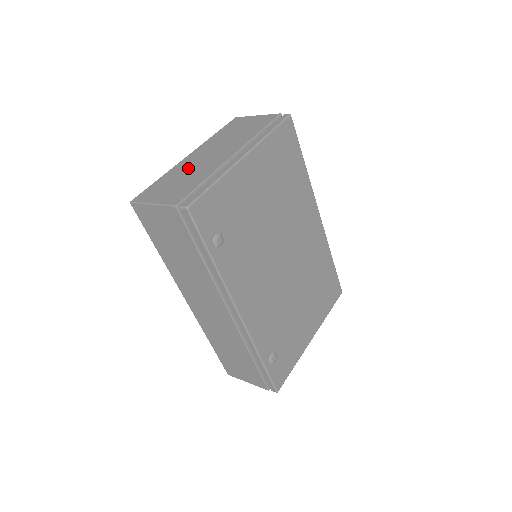
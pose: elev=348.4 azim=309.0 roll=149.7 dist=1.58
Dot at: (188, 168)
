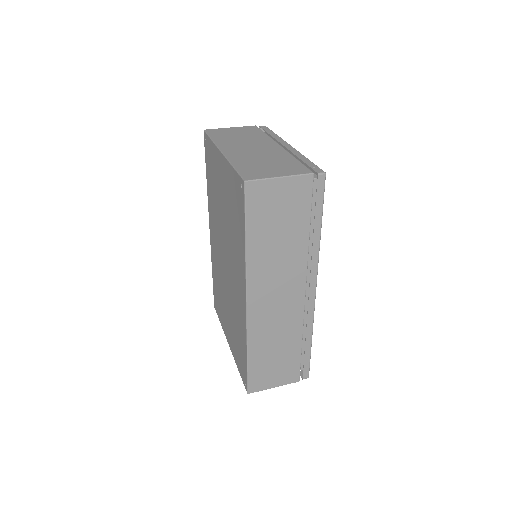
Dot at: (252, 156)
